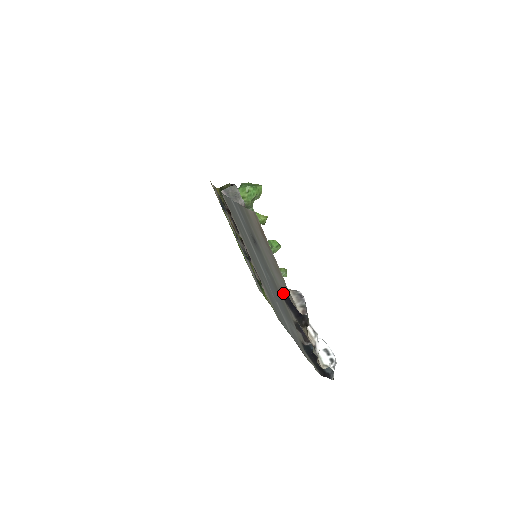
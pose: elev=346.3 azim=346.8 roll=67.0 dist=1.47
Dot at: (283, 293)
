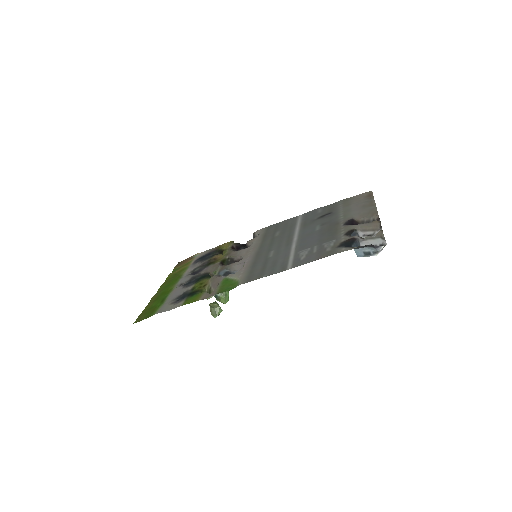
Dot at: (347, 222)
